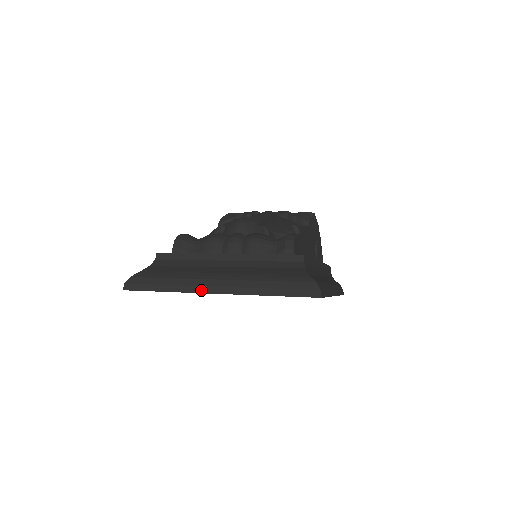
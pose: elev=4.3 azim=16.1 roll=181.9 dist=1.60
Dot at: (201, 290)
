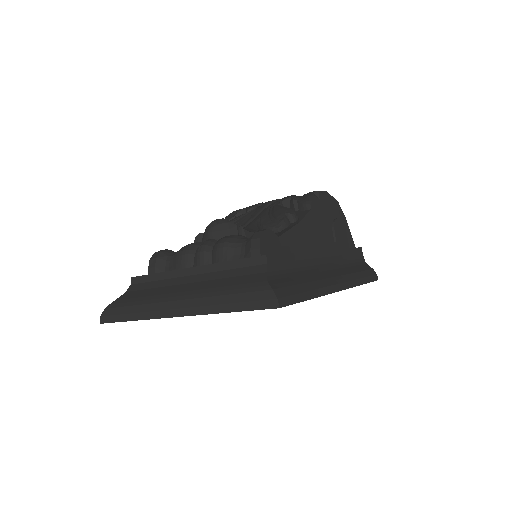
Dot at: (163, 315)
